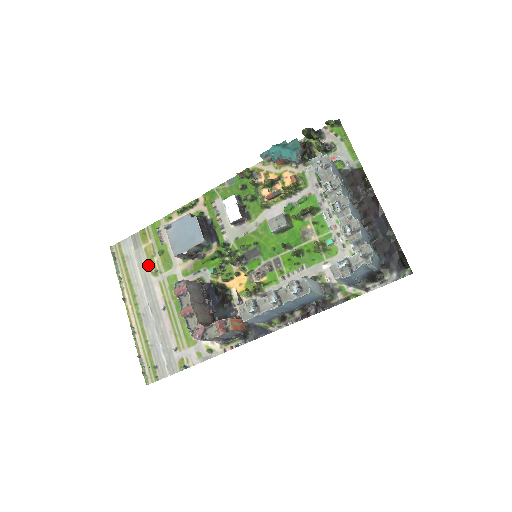
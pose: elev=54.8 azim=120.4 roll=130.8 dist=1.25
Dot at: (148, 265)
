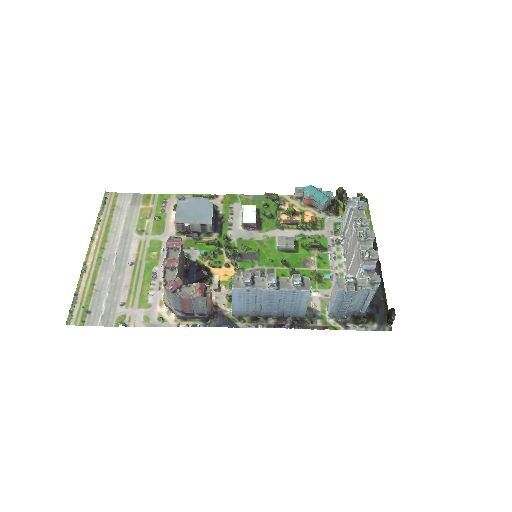
Dot at: (137, 222)
